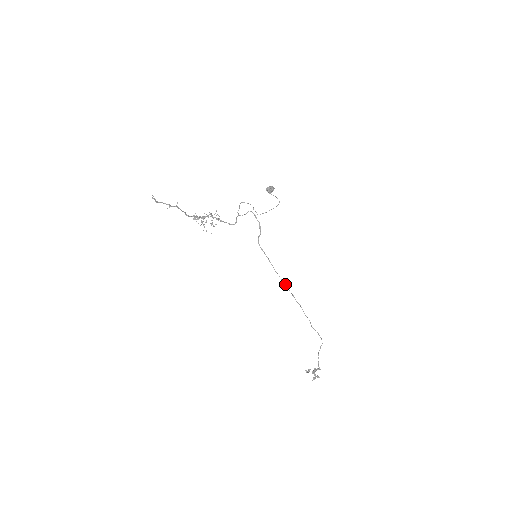
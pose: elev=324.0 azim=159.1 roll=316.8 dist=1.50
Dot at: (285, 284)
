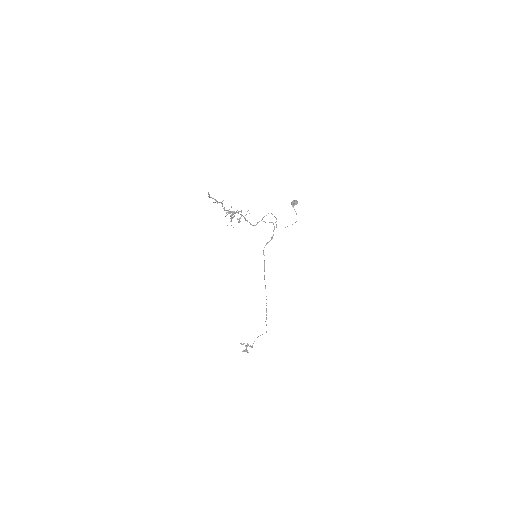
Dot at: (265, 287)
